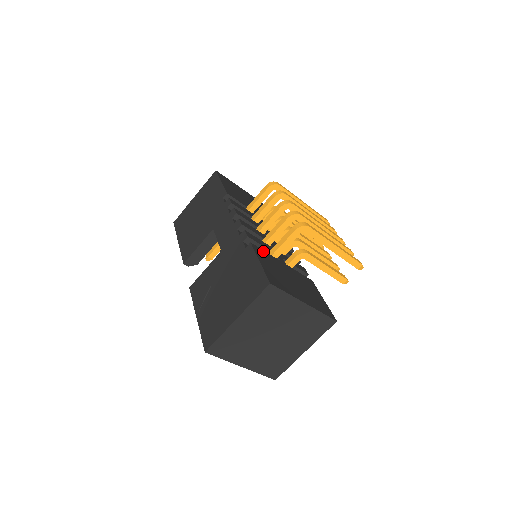
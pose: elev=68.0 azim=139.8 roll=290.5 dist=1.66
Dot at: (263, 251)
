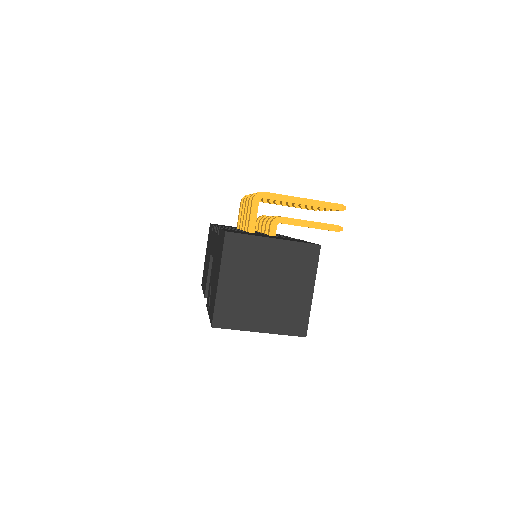
Dot at: occluded
